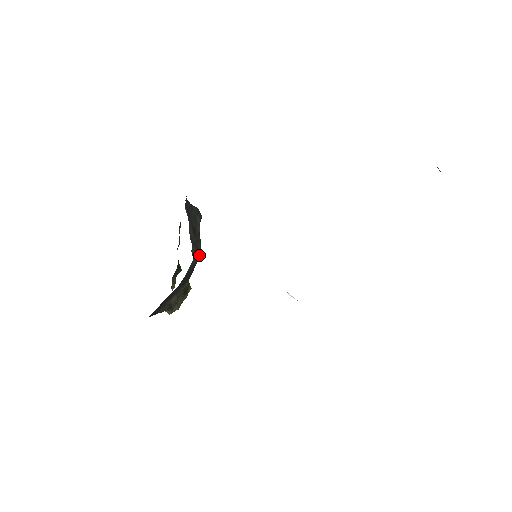
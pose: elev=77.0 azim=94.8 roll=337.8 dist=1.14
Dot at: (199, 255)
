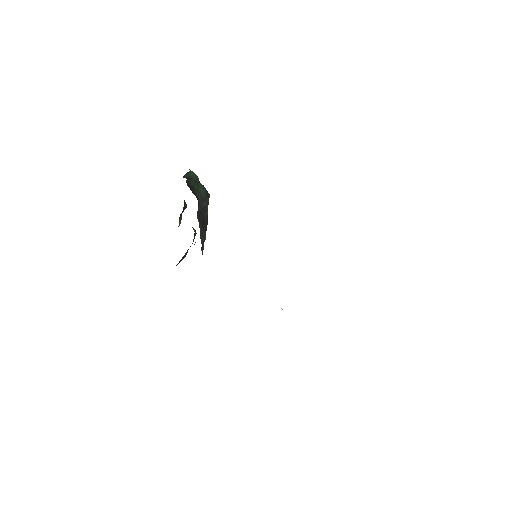
Dot at: (206, 230)
